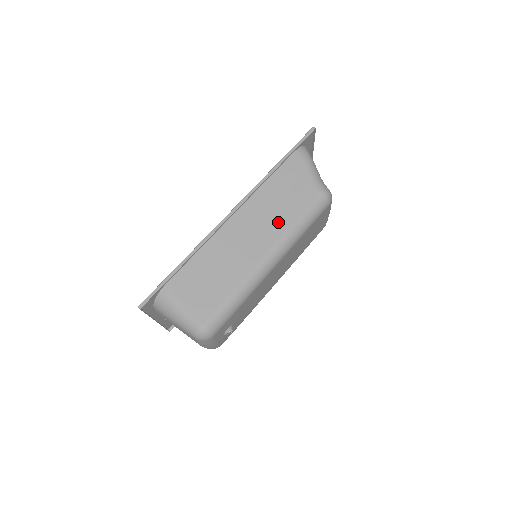
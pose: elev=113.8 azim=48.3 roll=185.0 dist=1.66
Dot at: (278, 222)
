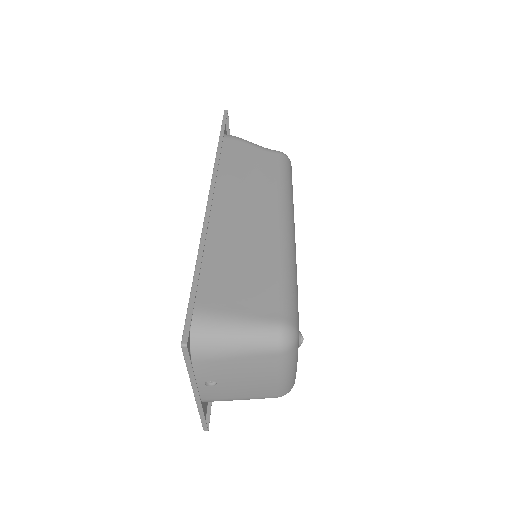
Dot at: (263, 190)
